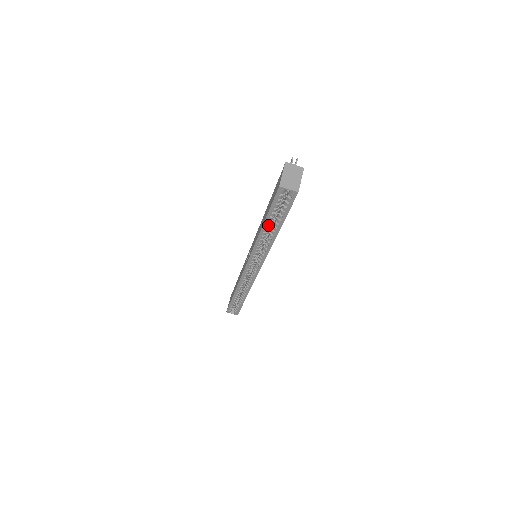
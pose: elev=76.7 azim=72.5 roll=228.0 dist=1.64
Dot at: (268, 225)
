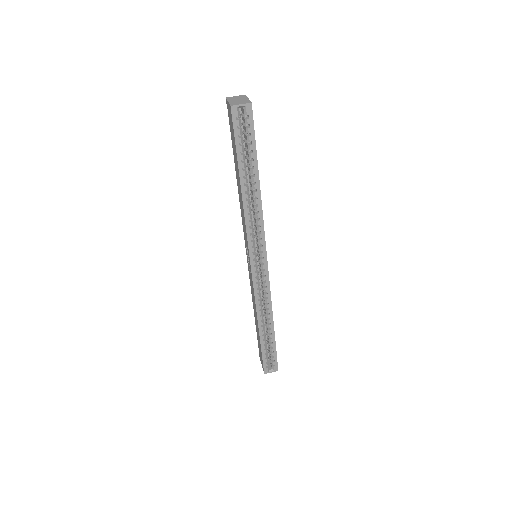
Dot at: (245, 178)
